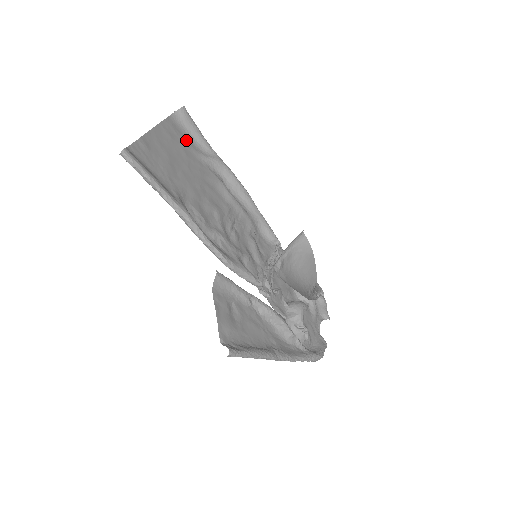
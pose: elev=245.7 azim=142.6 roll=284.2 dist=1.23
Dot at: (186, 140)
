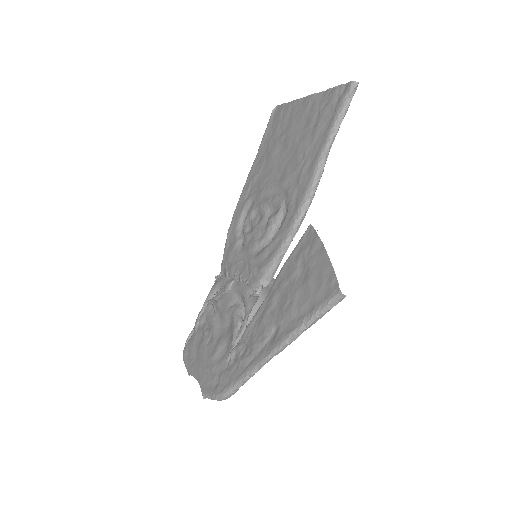
Dot at: (276, 129)
